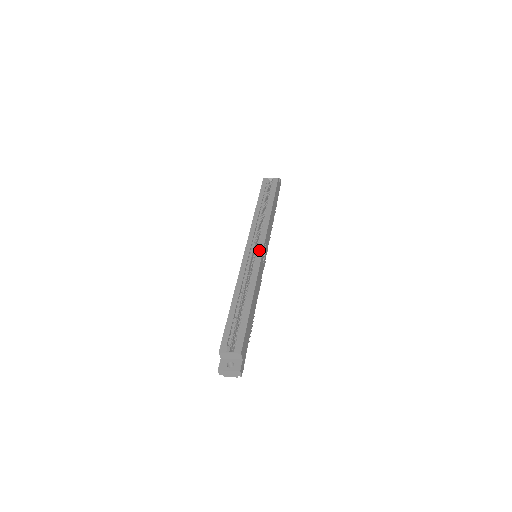
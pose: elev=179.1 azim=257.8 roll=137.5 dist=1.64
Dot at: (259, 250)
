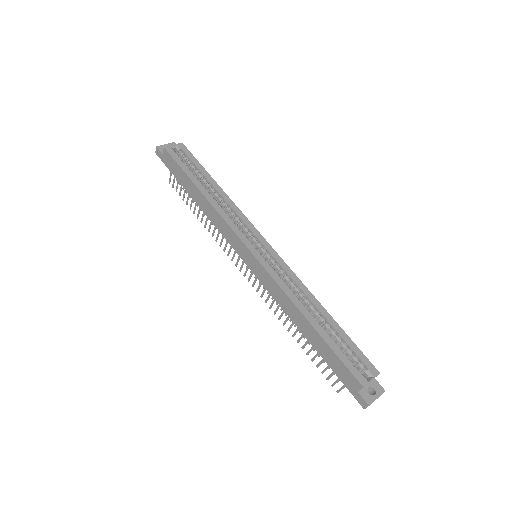
Dot at: (268, 248)
